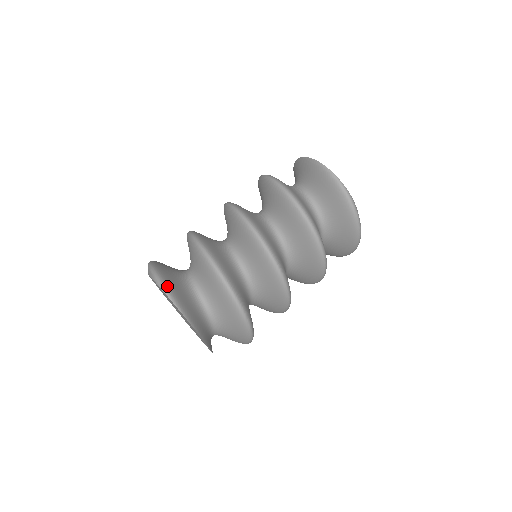
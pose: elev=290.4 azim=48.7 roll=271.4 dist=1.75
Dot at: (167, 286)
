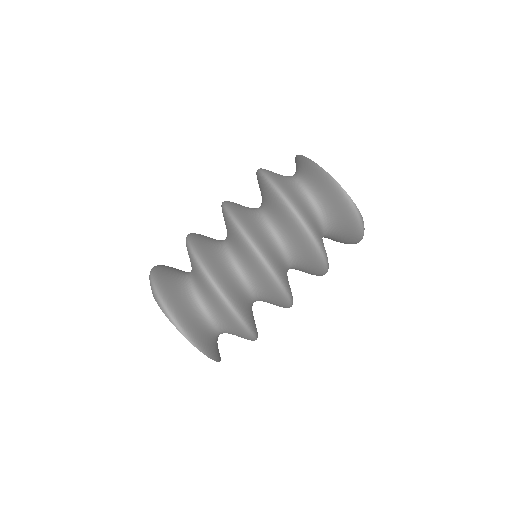
Dot at: (181, 324)
